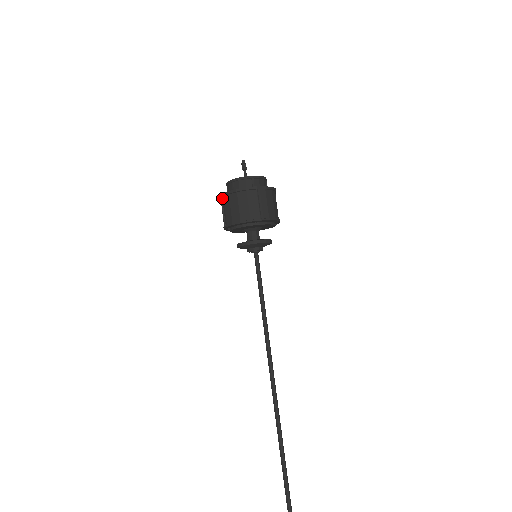
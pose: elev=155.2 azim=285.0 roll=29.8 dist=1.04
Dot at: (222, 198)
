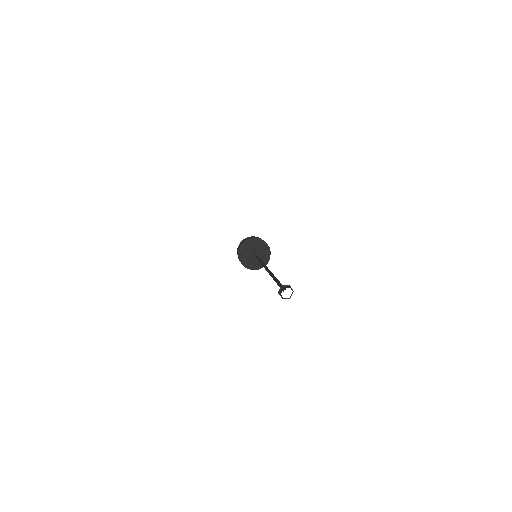
Dot at: occluded
